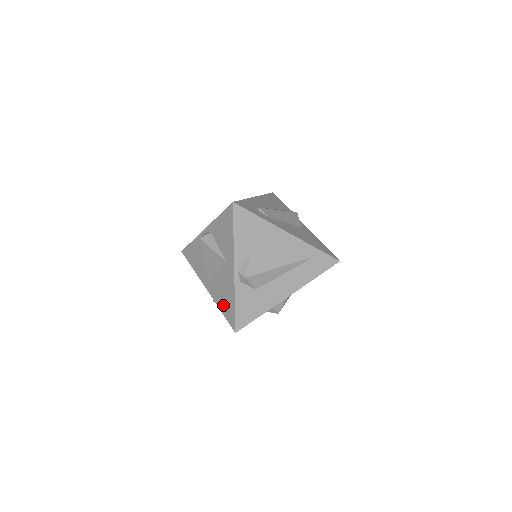
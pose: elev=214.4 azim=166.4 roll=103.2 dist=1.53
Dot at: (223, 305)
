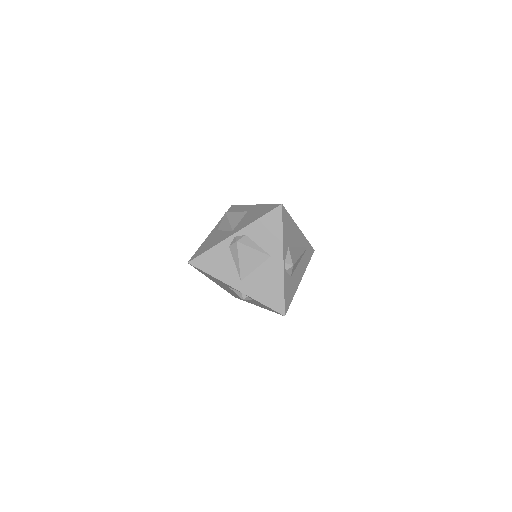
Dot at: (266, 297)
